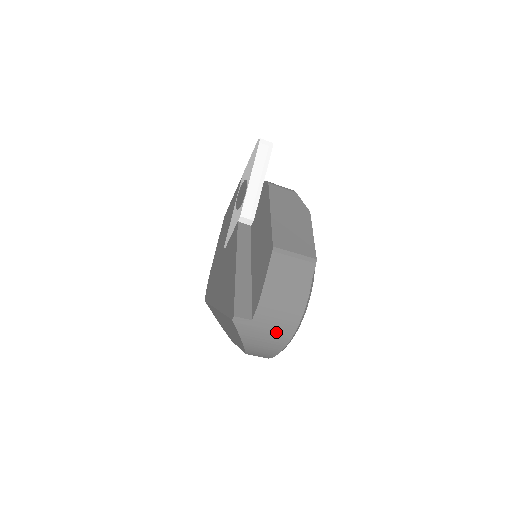
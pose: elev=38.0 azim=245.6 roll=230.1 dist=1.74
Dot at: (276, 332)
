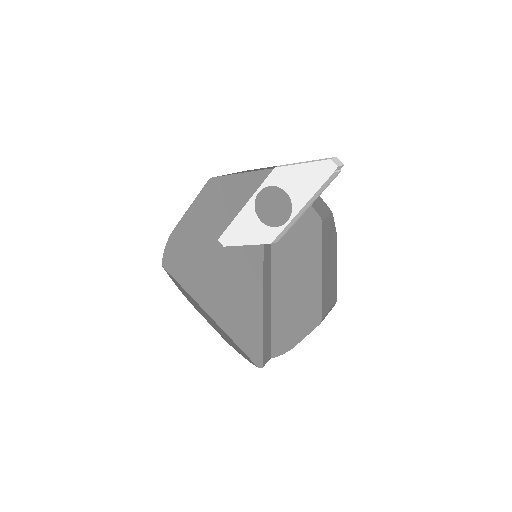
Dot at: occluded
